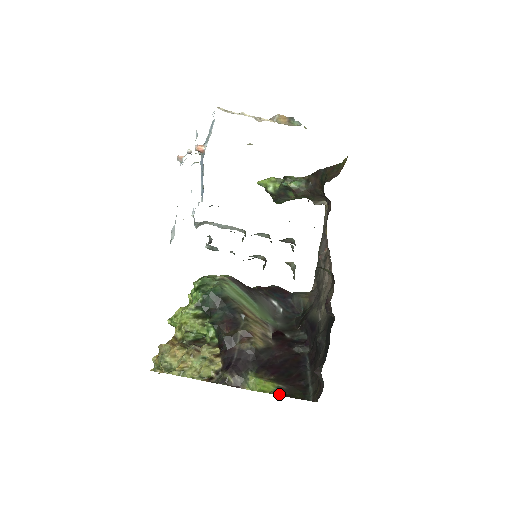
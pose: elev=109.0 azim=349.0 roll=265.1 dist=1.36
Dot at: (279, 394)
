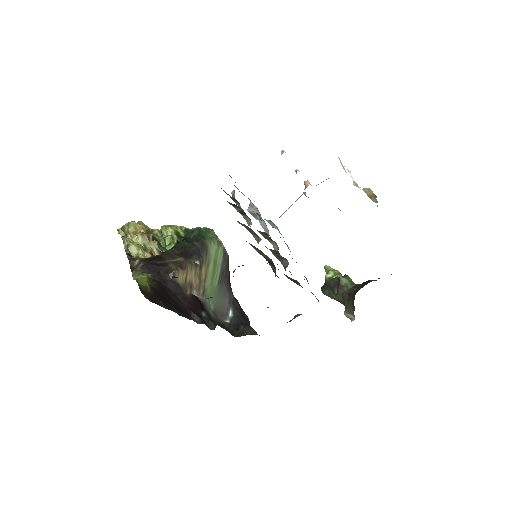
Dot at: (140, 287)
